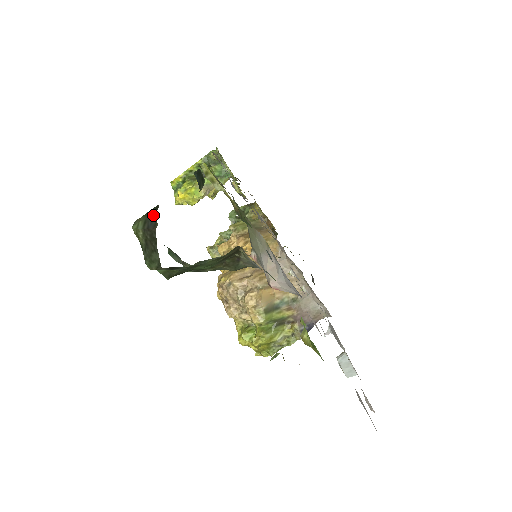
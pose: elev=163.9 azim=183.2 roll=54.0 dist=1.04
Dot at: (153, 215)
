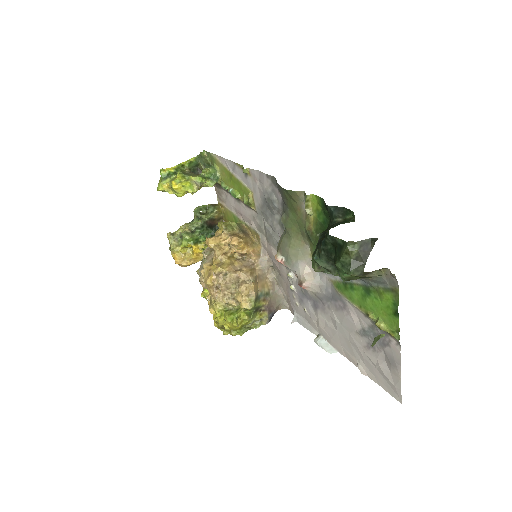
Dot at: (369, 243)
